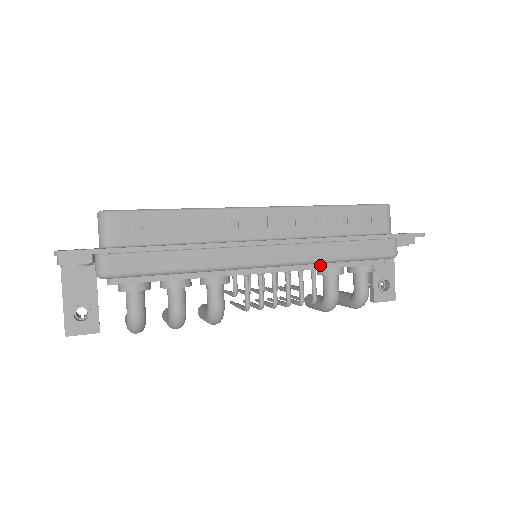
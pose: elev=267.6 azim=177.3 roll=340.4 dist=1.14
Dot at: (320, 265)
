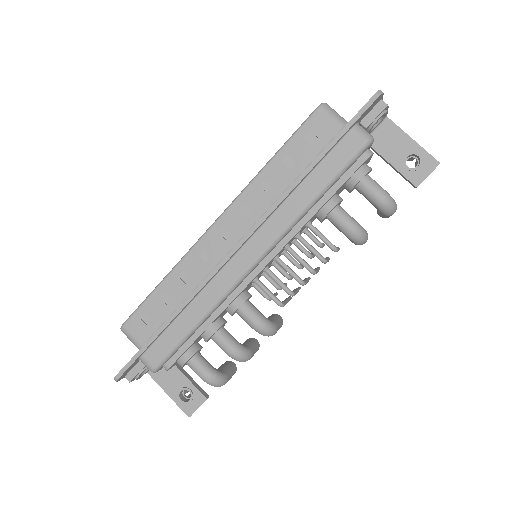
Dot at: (305, 218)
